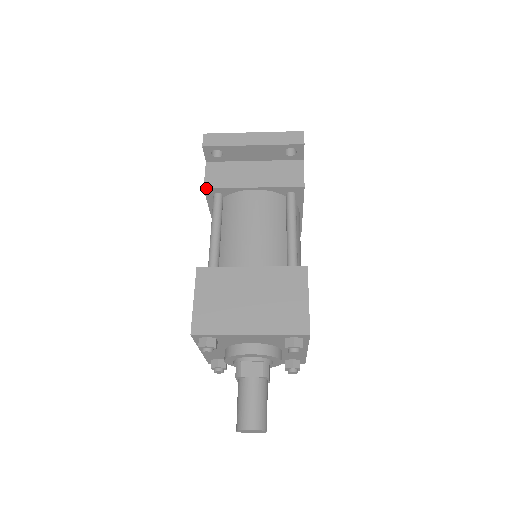
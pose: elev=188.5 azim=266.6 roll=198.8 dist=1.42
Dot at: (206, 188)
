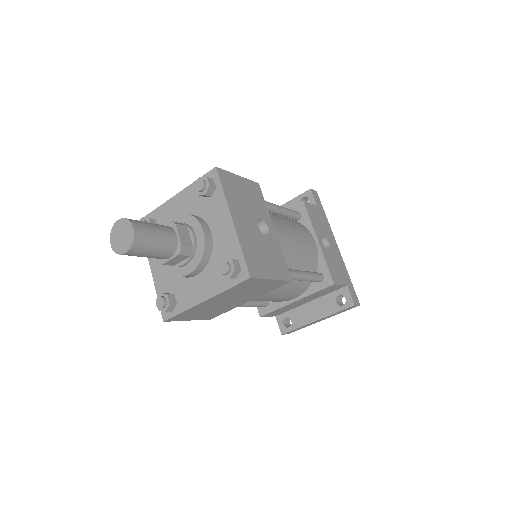
Dot at: occluded
